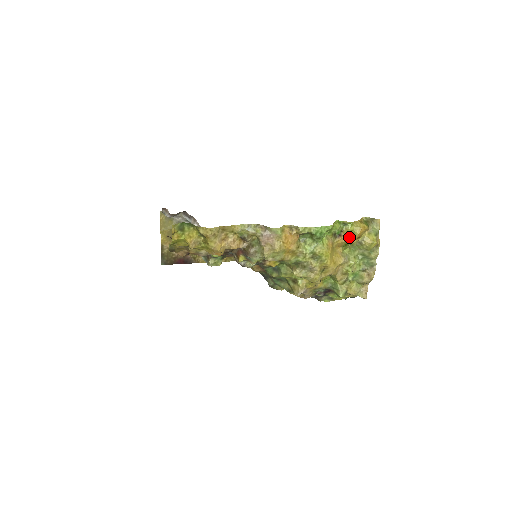
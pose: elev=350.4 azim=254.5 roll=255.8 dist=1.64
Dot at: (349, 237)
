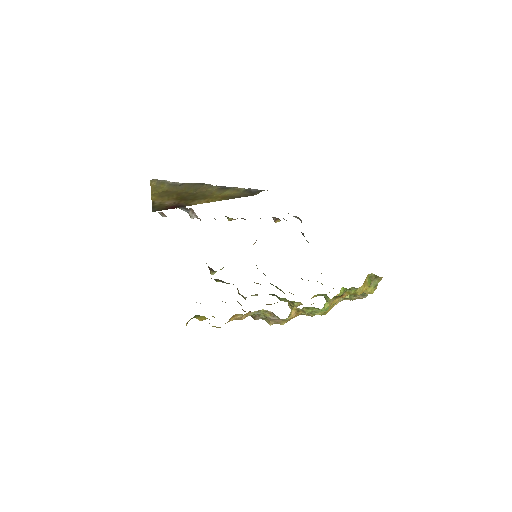
Dot at: occluded
